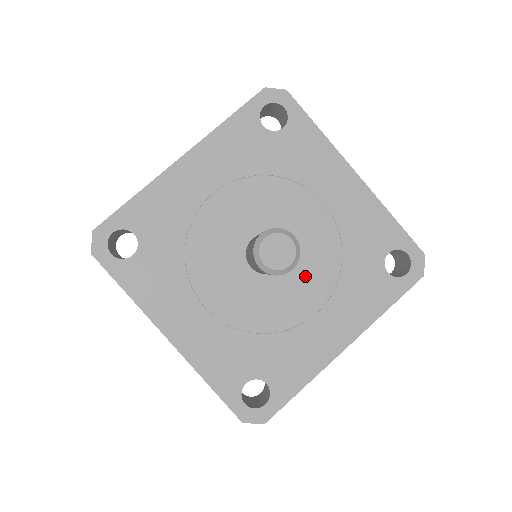
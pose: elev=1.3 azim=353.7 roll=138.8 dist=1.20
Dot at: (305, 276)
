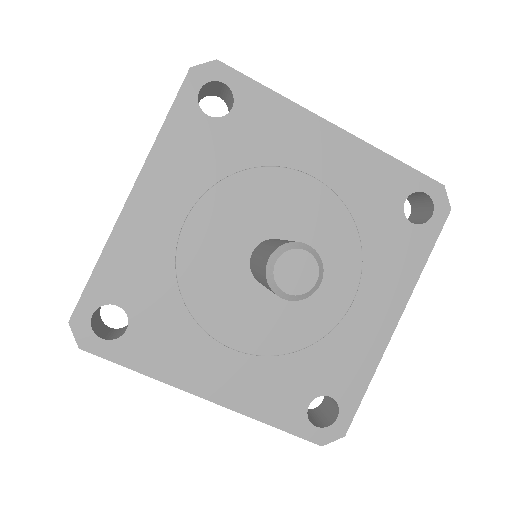
Dot at: (325, 267)
